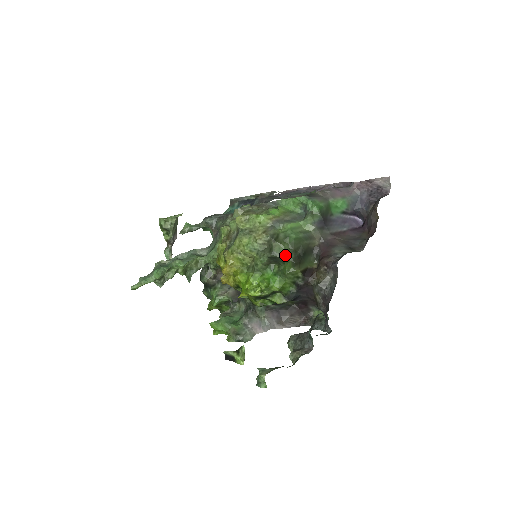
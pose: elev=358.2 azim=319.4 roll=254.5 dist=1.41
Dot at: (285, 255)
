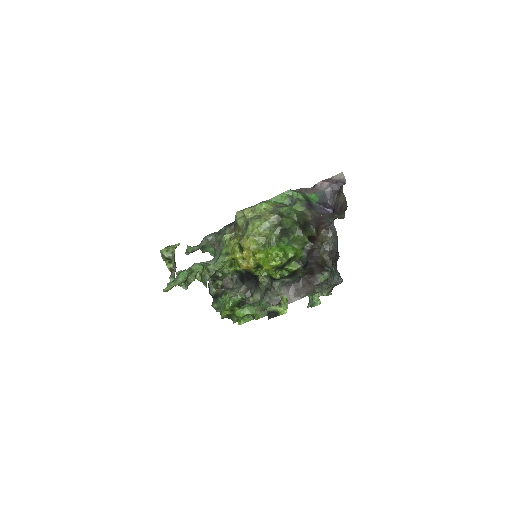
Dot at: (292, 225)
